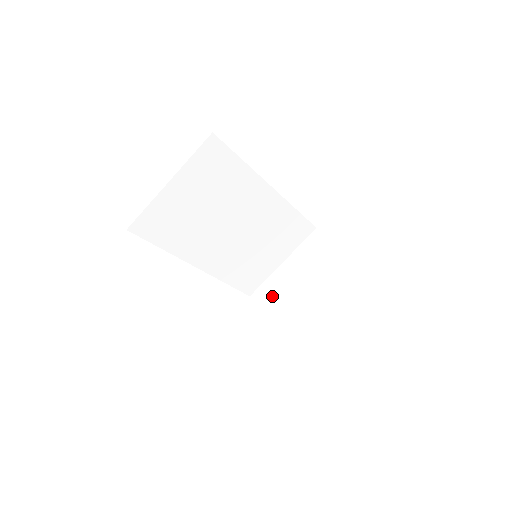
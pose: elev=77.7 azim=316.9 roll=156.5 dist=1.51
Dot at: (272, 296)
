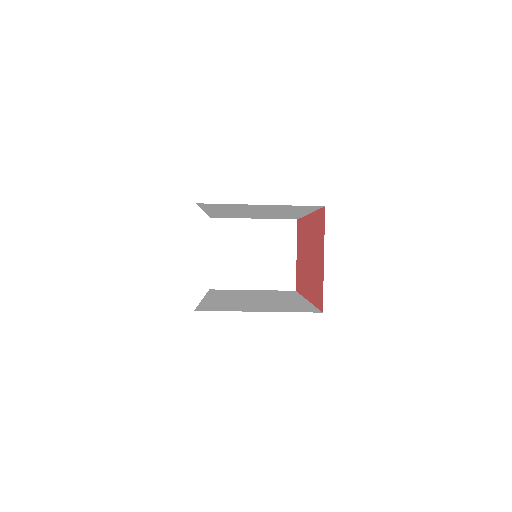
Dot at: (227, 236)
